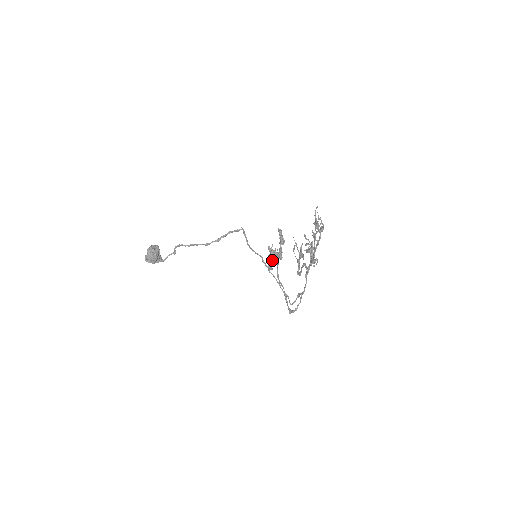
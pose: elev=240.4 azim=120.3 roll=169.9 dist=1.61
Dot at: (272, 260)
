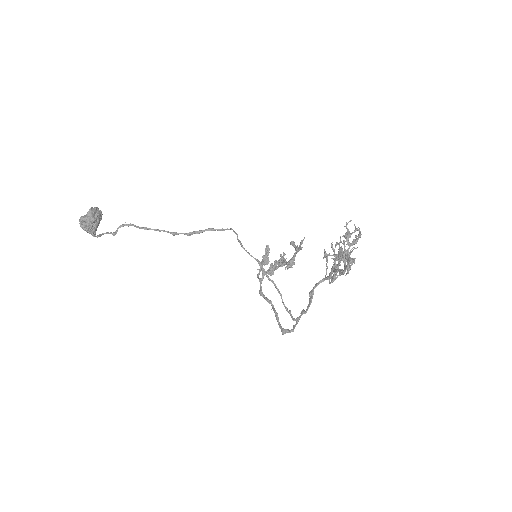
Dot at: (279, 264)
